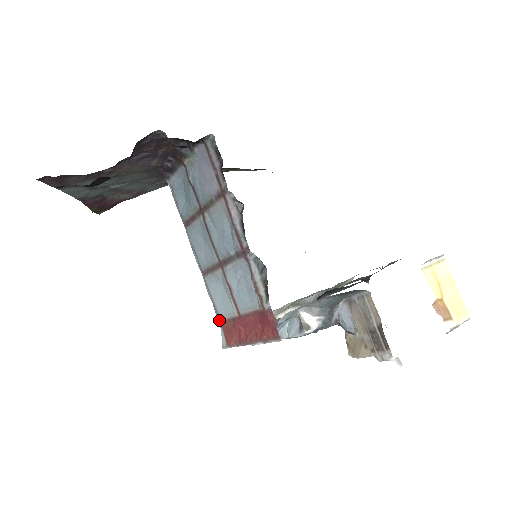
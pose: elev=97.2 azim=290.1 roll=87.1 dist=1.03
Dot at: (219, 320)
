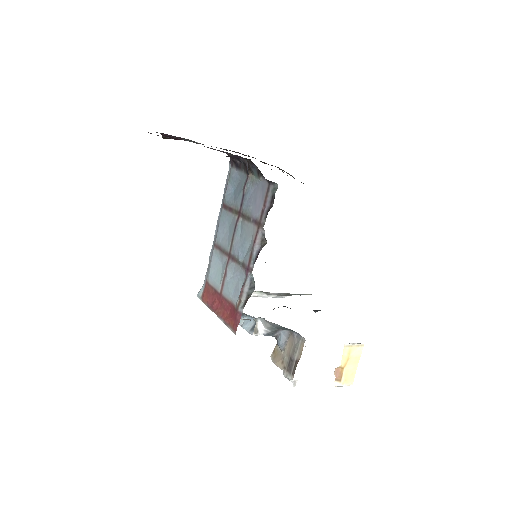
Dot at: (206, 279)
